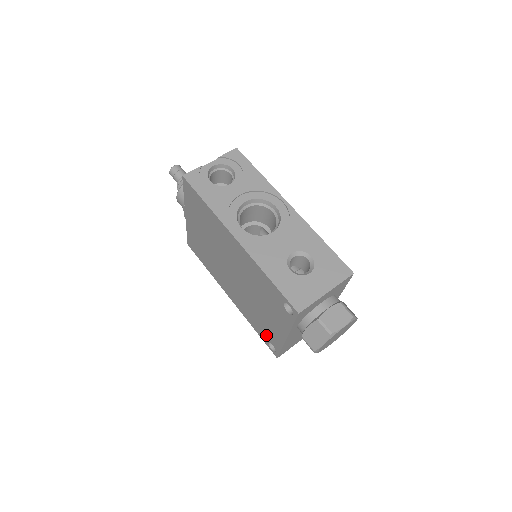
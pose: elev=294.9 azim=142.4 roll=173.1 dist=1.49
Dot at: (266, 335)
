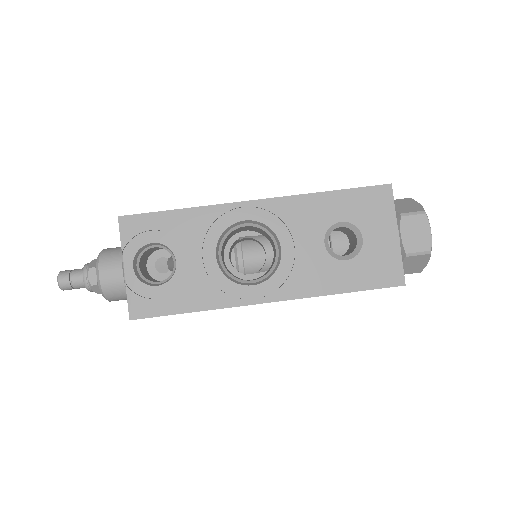
Dot at: occluded
